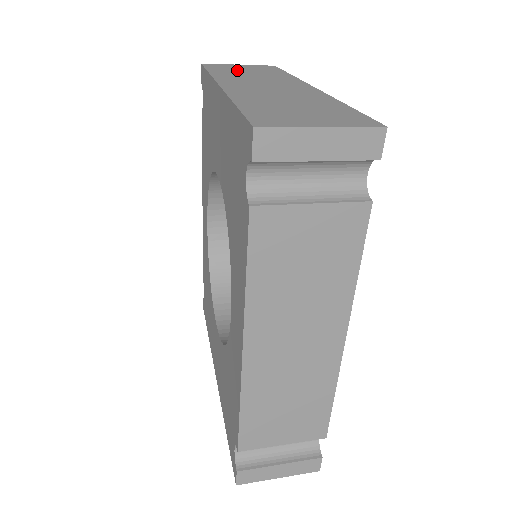
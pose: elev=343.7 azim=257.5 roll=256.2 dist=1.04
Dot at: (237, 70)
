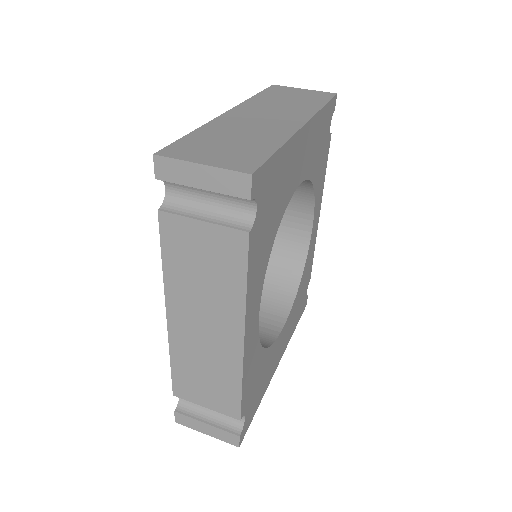
Dot at: (285, 96)
